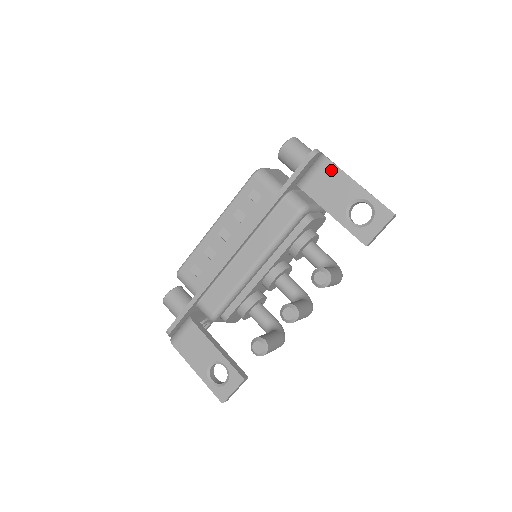
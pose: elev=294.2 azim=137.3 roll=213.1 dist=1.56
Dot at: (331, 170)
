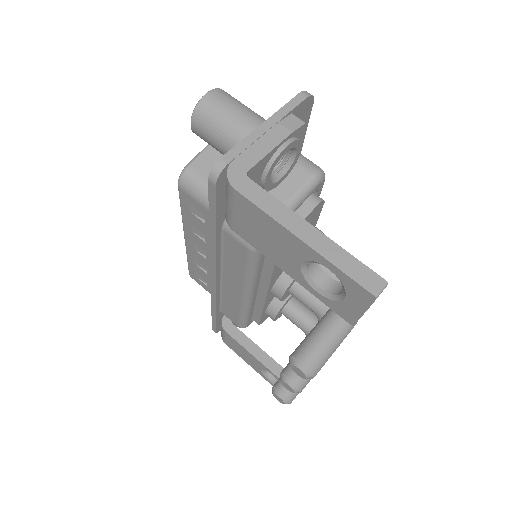
Dot at: (249, 209)
